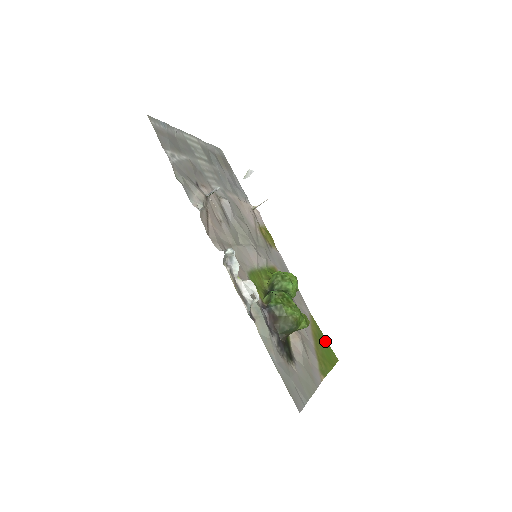
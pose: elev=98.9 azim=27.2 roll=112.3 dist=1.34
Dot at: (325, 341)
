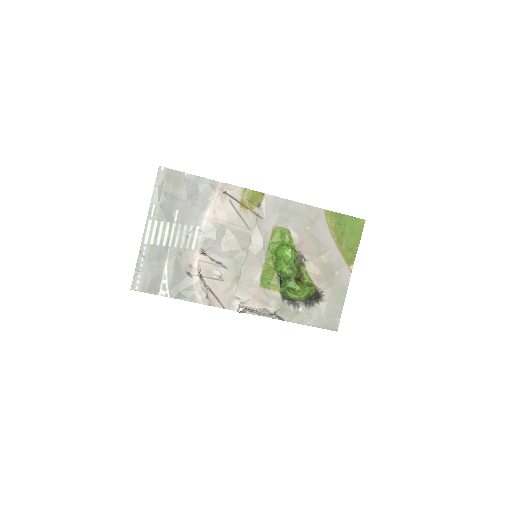
Dot at: (347, 219)
